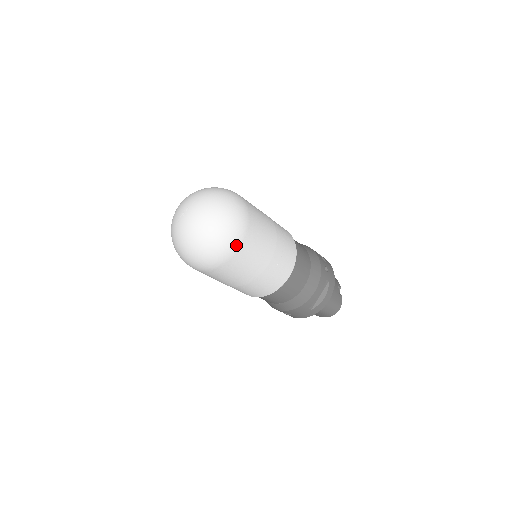
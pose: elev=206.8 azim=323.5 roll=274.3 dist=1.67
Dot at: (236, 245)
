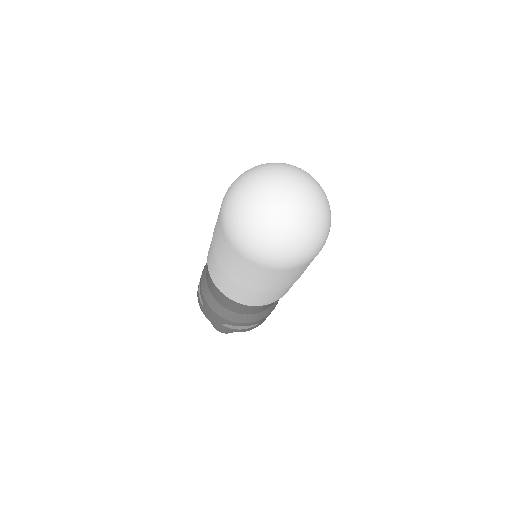
Dot at: (281, 266)
